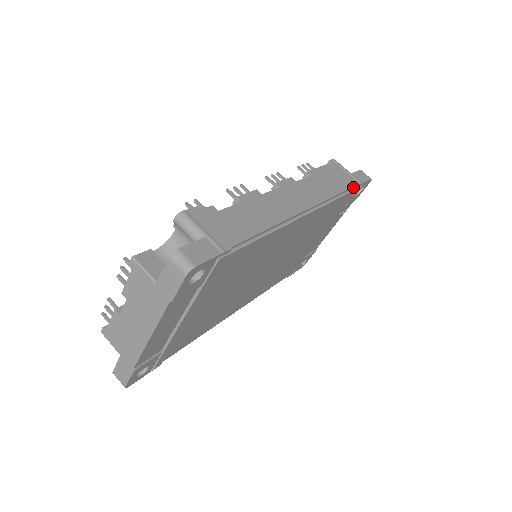
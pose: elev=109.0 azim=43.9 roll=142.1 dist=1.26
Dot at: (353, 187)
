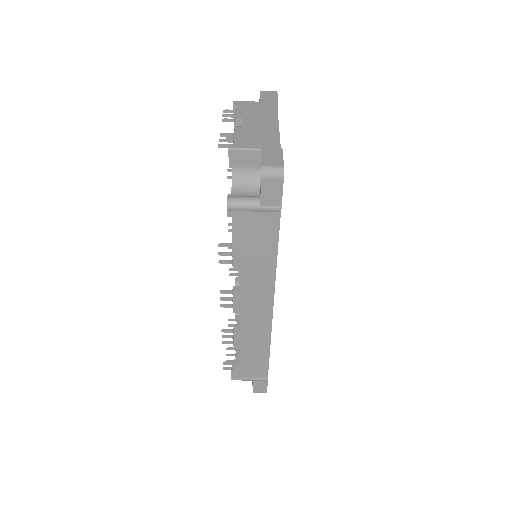
Dot at: (278, 225)
